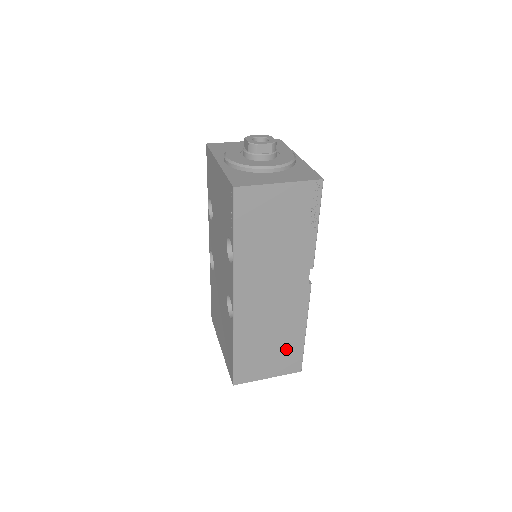
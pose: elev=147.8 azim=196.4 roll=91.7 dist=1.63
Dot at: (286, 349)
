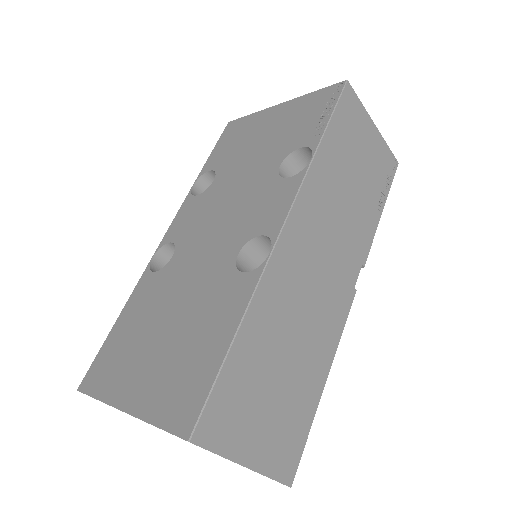
Dot at: (294, 403)
